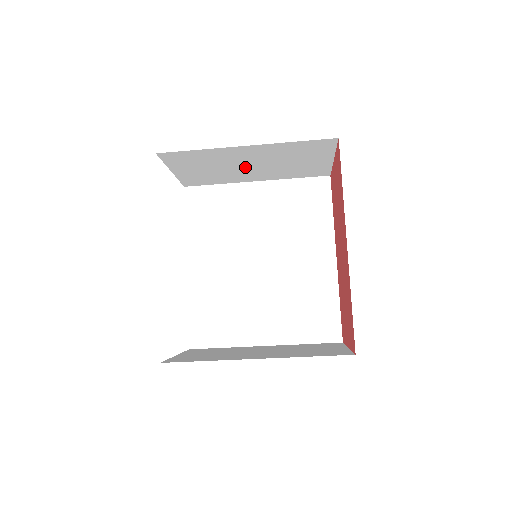
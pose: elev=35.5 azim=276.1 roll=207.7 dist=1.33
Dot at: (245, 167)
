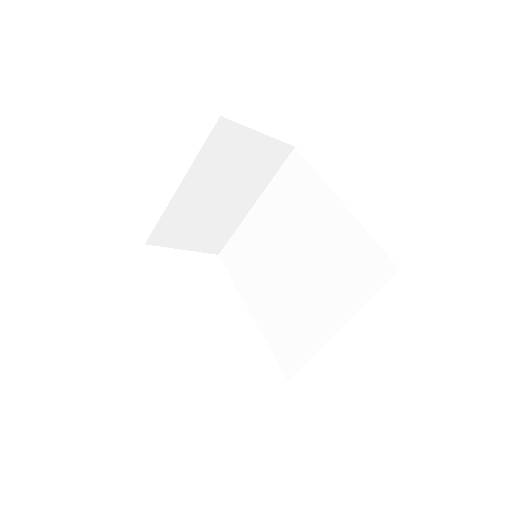
Dot at: (219, 201)
